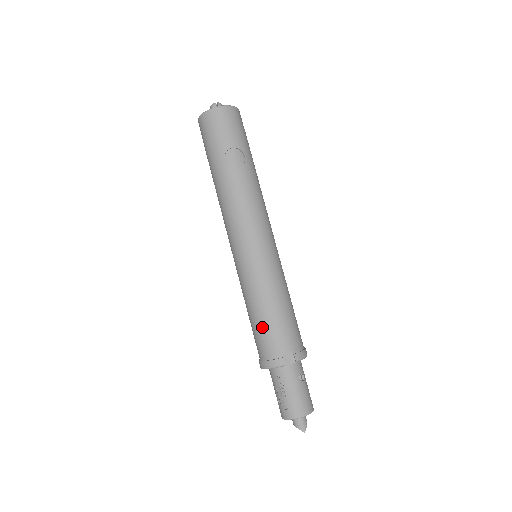
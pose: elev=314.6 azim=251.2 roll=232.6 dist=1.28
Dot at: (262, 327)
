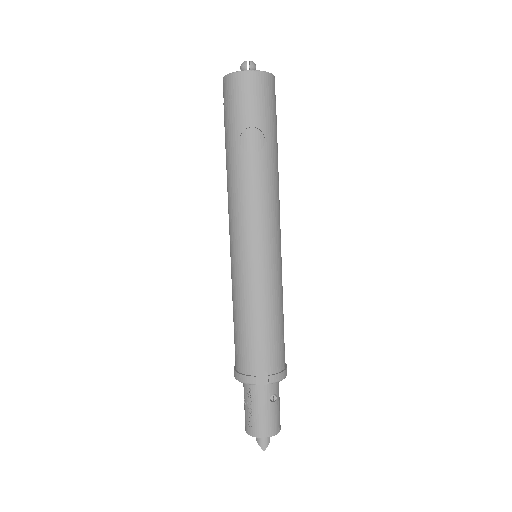
Dot at: (242, 338)
